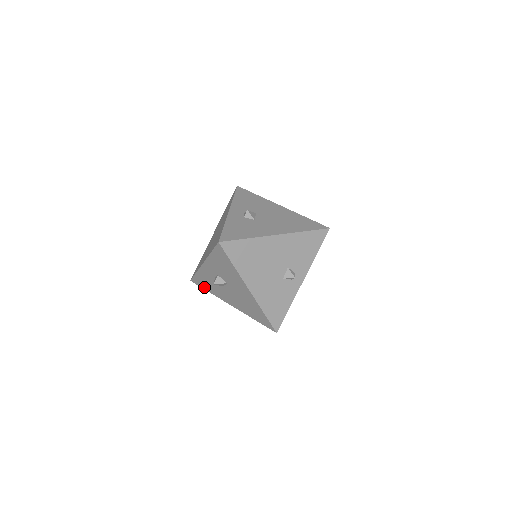
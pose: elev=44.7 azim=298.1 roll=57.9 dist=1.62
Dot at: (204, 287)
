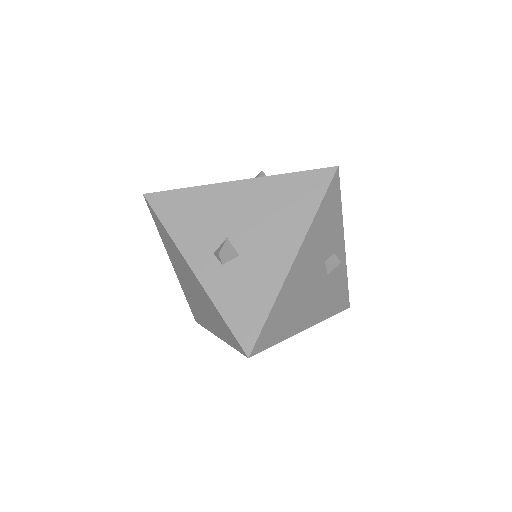
Dot at: occluded
